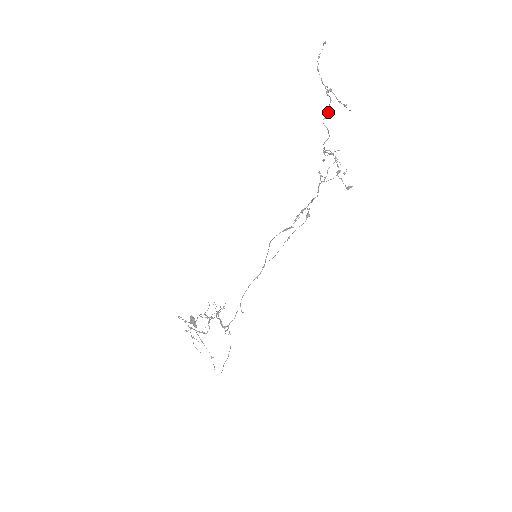
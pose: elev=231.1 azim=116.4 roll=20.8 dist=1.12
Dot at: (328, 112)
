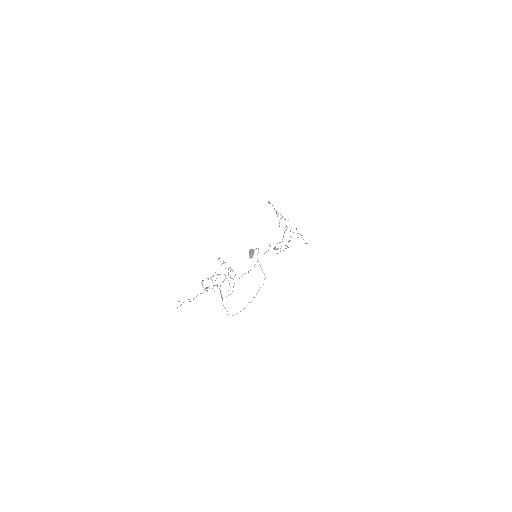
Dot at: (284, 219)
